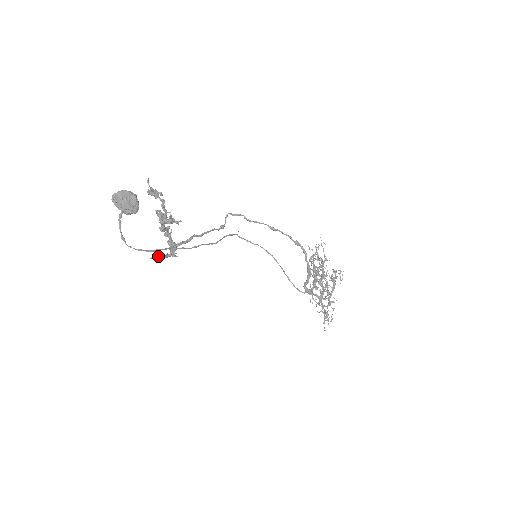
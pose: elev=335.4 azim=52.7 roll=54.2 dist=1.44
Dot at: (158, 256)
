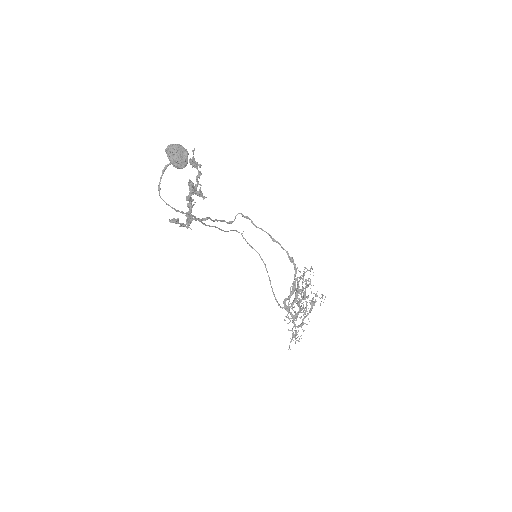
Dot at: (176, 221)
